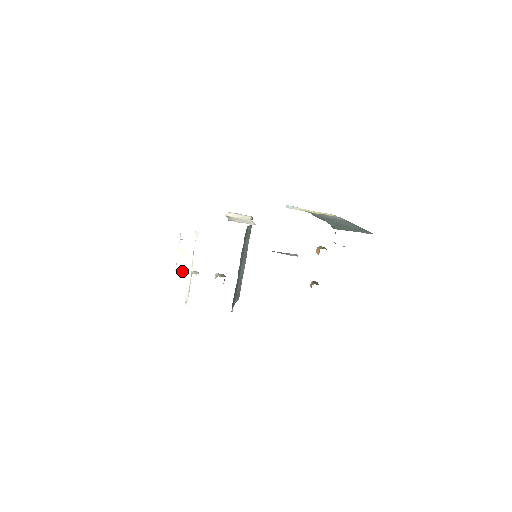
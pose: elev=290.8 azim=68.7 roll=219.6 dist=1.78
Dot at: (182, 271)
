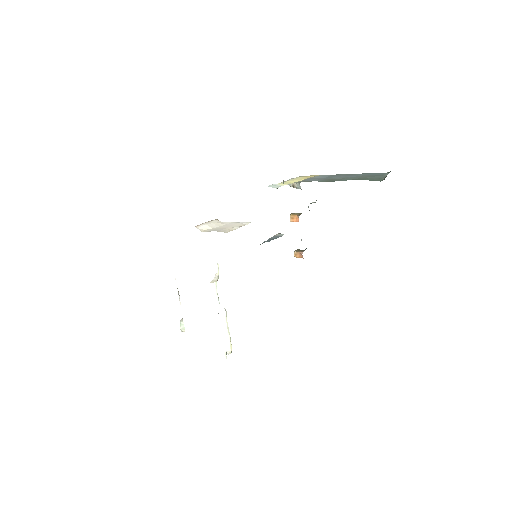
Dot at: (201, 322)
